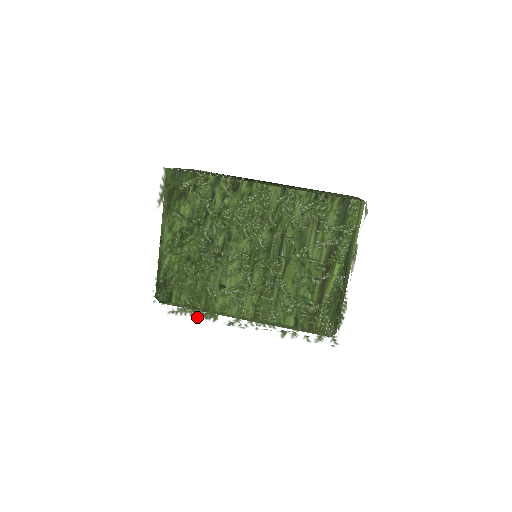
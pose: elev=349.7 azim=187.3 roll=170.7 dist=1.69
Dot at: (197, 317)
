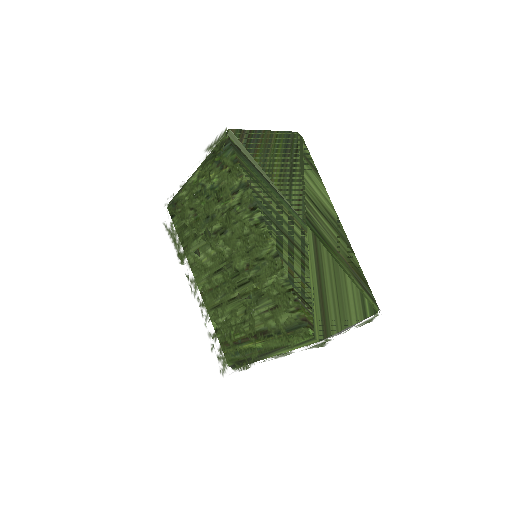
Dot at: (174, 248)
